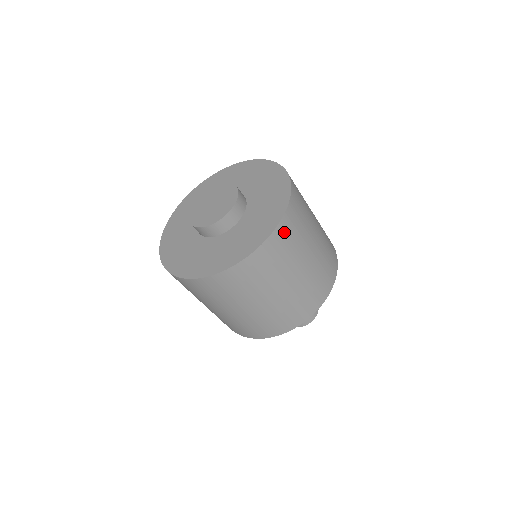
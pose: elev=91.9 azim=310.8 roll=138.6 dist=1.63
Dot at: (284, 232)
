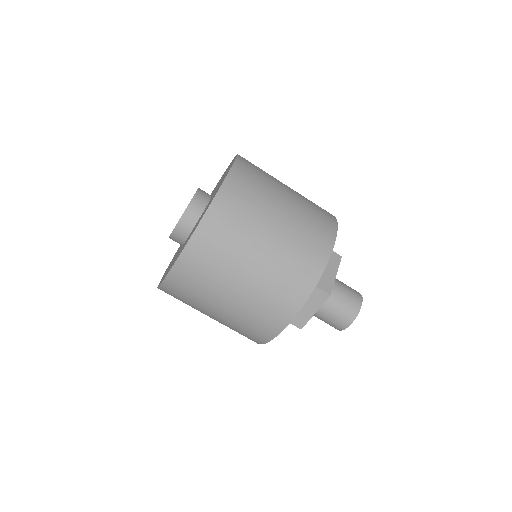
Dot at: (210, 231)
